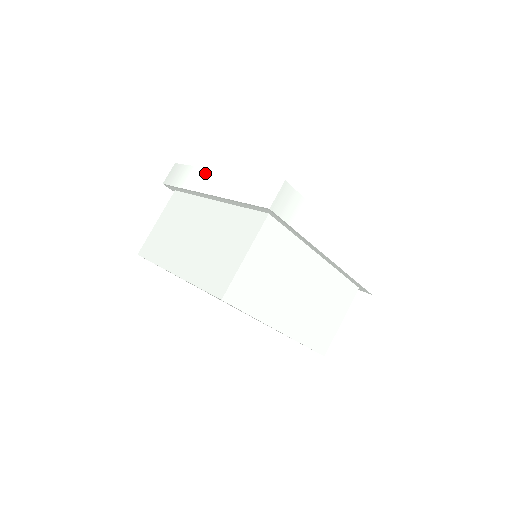
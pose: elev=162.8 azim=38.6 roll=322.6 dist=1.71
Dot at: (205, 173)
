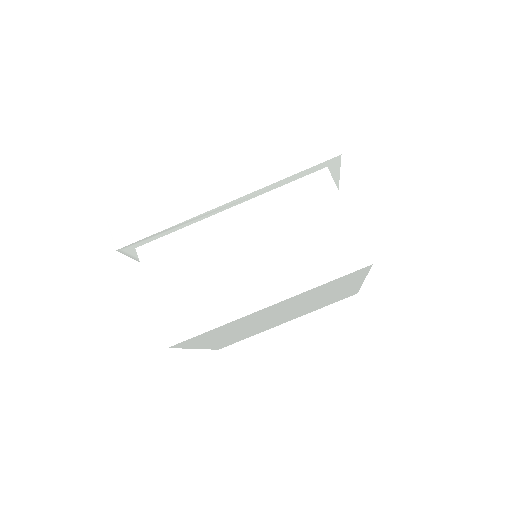
Dot at: occluded
